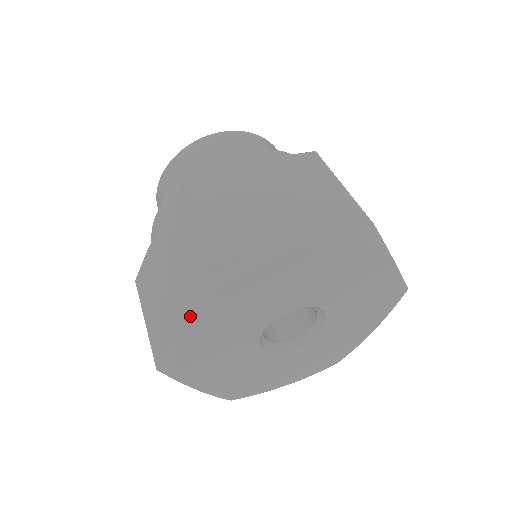
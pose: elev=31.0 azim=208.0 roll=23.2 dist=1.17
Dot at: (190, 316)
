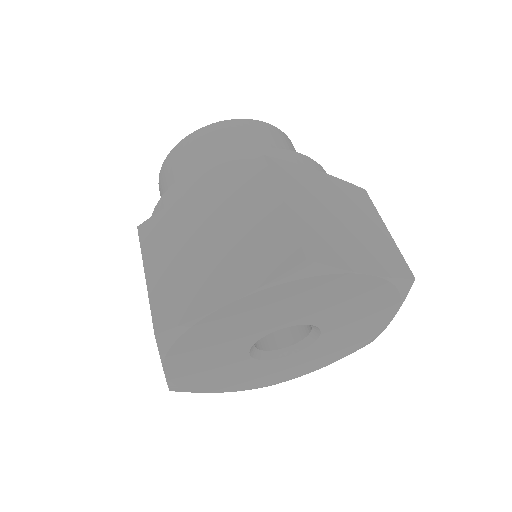
Dot at: occluded
